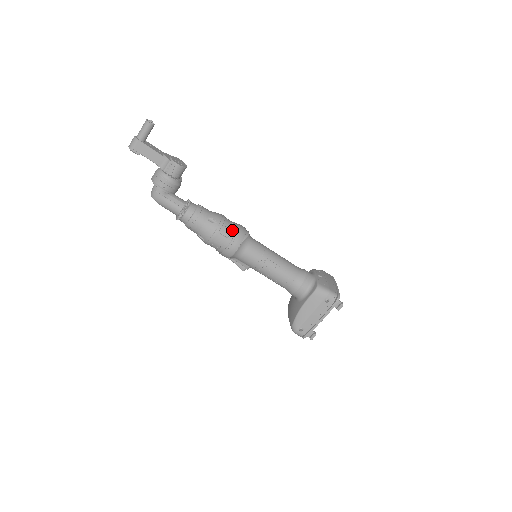
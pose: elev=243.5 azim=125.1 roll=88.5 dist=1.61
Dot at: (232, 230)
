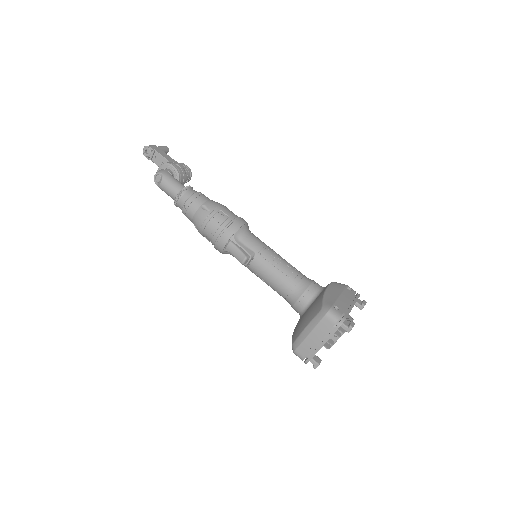
Dot at: occluded
